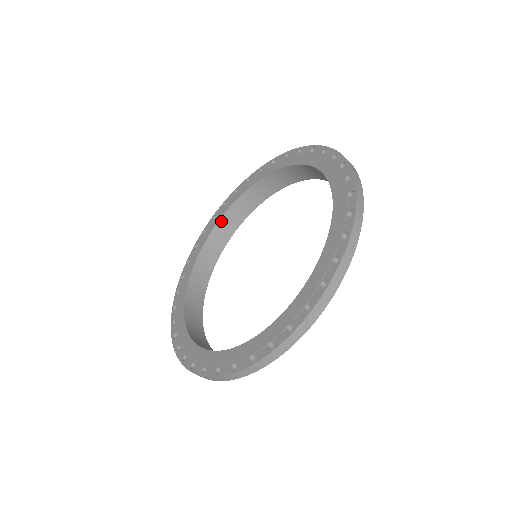
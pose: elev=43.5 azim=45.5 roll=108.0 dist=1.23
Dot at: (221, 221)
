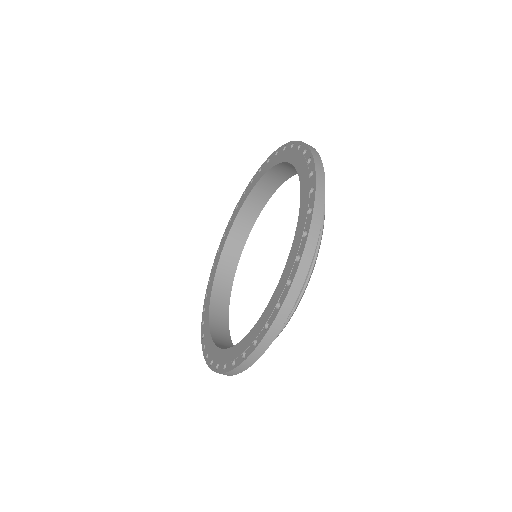
Dot at: (268, 173)
